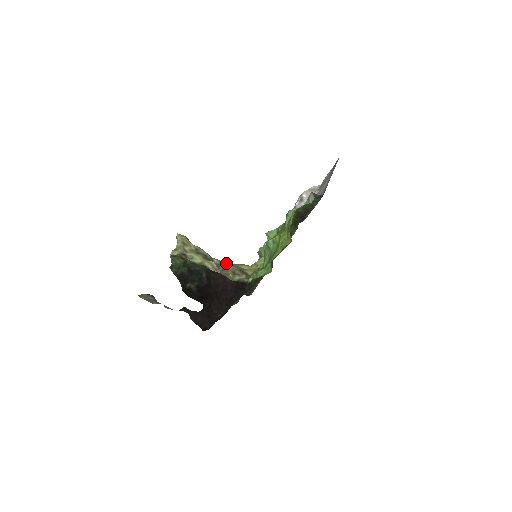
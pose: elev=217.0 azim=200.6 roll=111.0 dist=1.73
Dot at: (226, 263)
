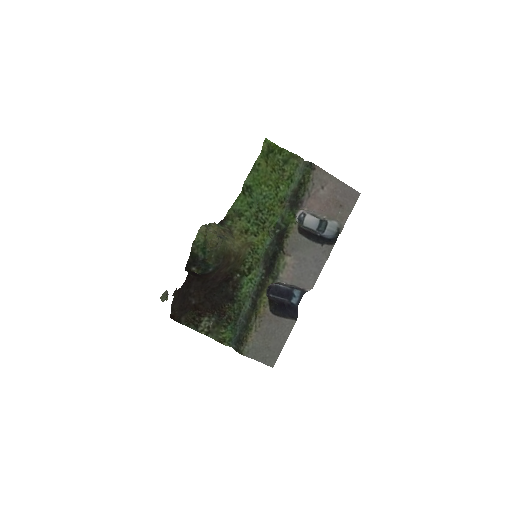
Dot at: (228, 242)
